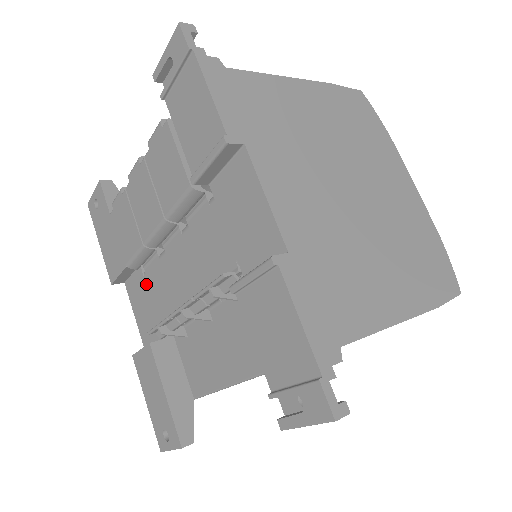
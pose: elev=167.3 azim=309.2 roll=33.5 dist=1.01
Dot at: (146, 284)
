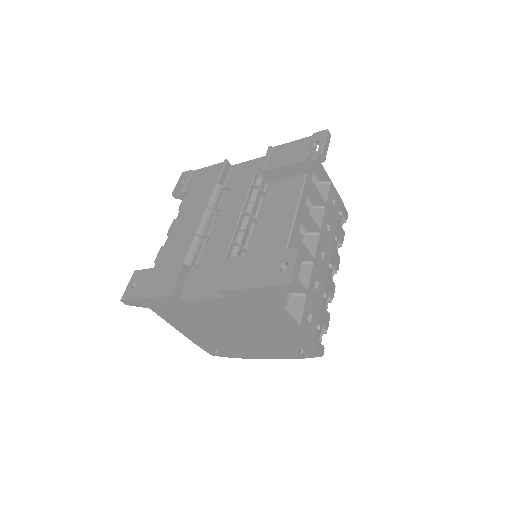
Dot at: (202, 267)
